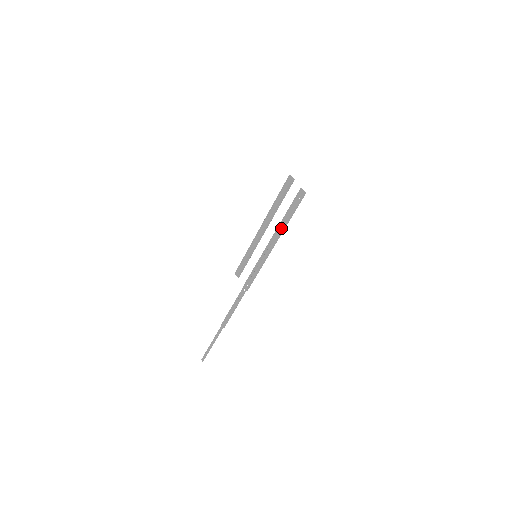
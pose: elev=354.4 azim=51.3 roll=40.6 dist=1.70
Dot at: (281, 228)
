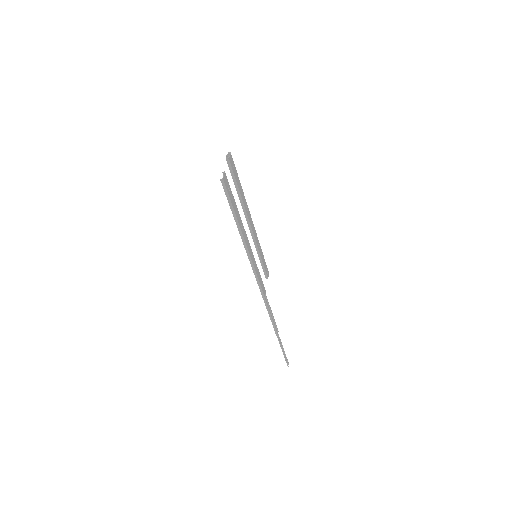
Dot at: (240, 224)
